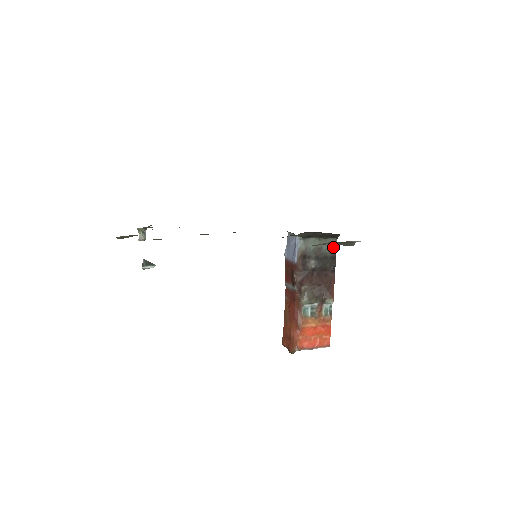
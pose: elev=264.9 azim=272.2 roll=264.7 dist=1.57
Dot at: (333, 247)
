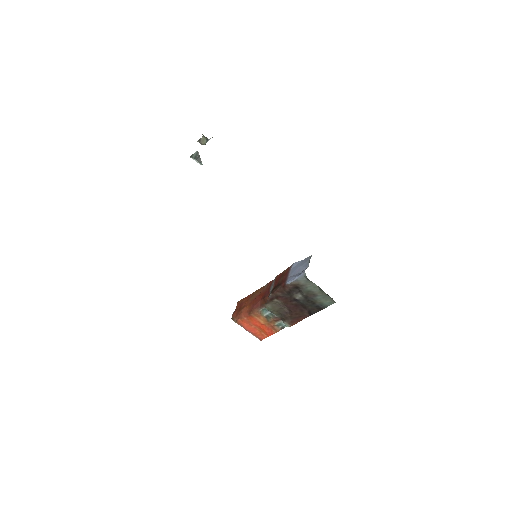
Dot at: (327, 303)
